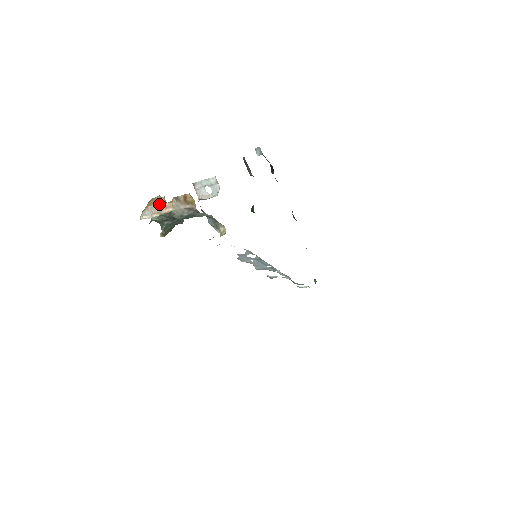
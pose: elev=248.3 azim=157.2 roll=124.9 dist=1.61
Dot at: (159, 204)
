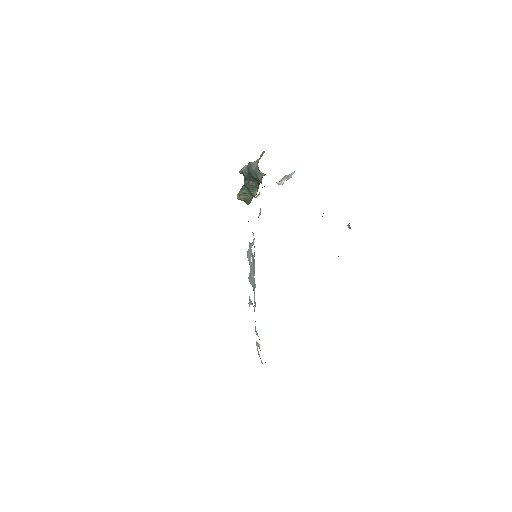
Dot at: occluded
